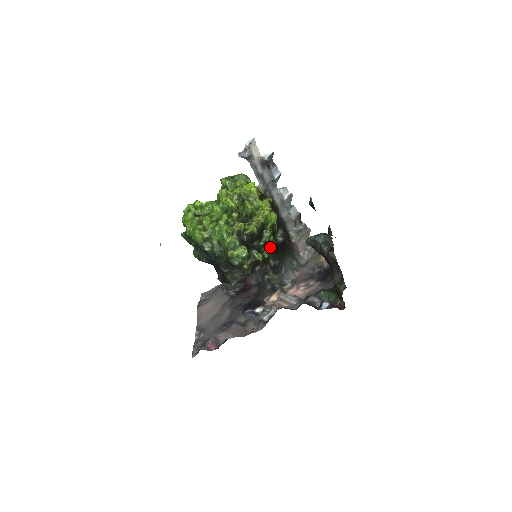
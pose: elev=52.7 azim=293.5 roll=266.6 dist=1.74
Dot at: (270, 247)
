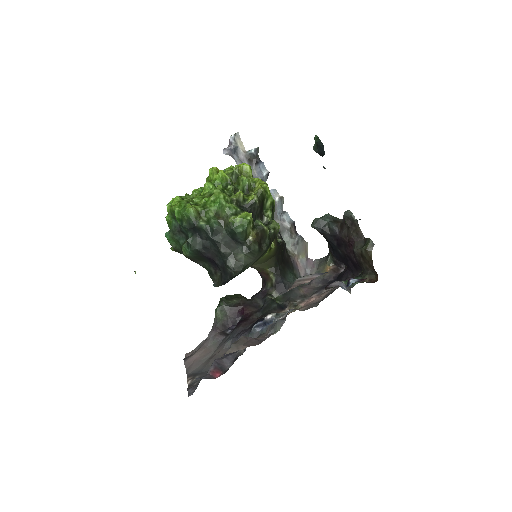
Dot at: (275, 223)
